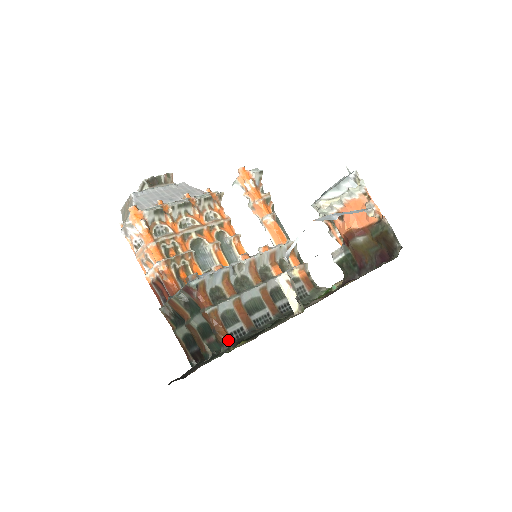
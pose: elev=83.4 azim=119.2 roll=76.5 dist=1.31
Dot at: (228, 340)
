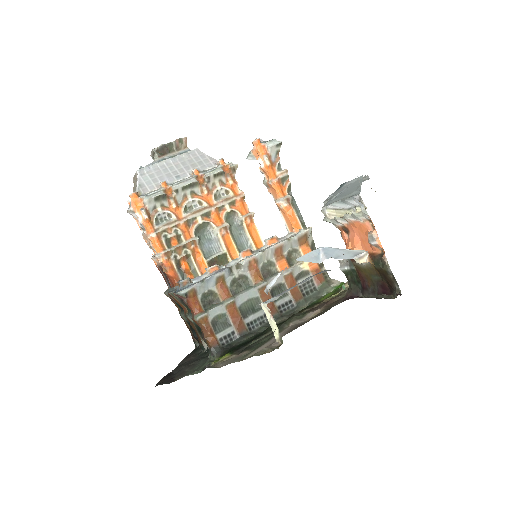
Dot at: (216, 347)
